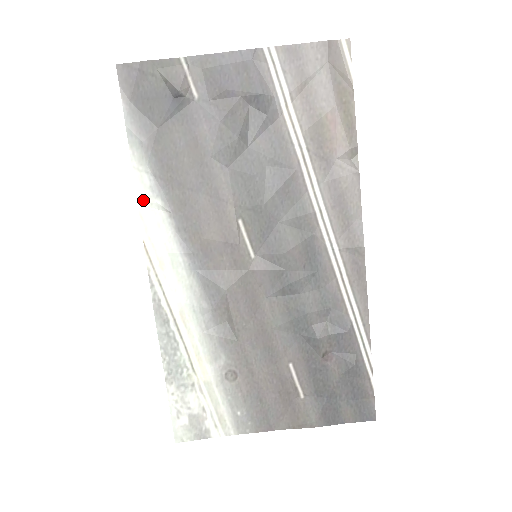
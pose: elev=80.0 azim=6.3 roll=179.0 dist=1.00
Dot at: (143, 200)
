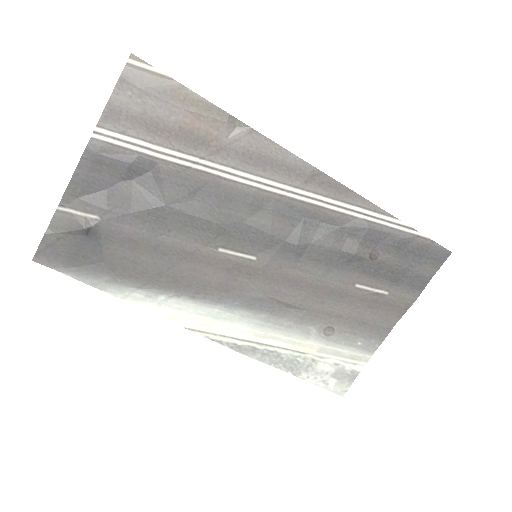
Dot at: (152, 308)
